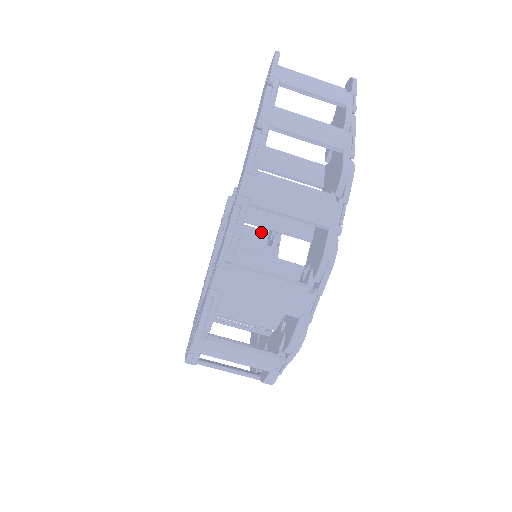
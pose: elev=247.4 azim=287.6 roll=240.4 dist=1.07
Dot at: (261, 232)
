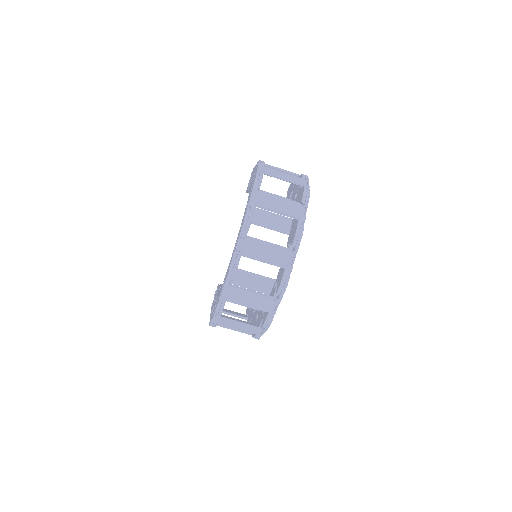
Dot at: (241, 314)
